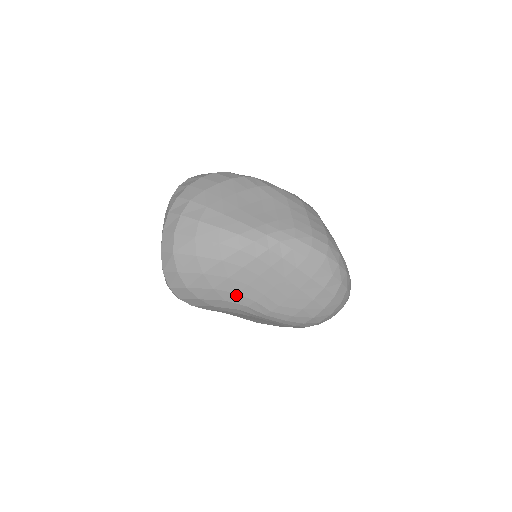
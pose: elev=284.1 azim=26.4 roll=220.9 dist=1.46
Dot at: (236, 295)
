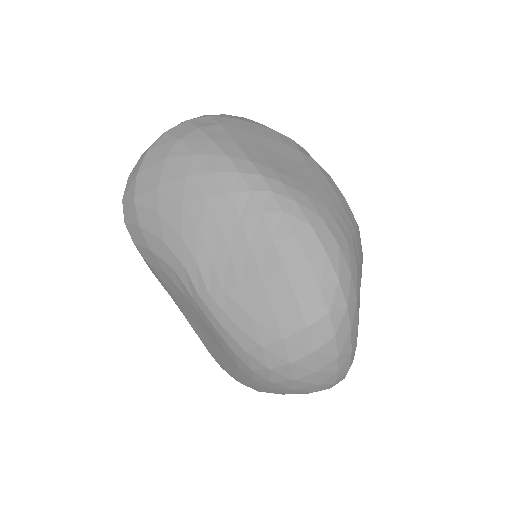
Dot at: (179, 238)
